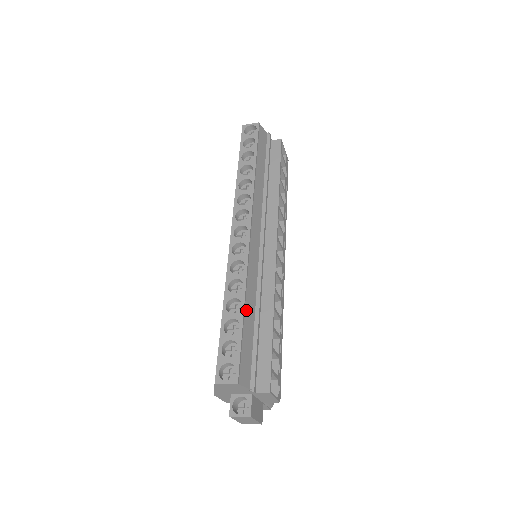
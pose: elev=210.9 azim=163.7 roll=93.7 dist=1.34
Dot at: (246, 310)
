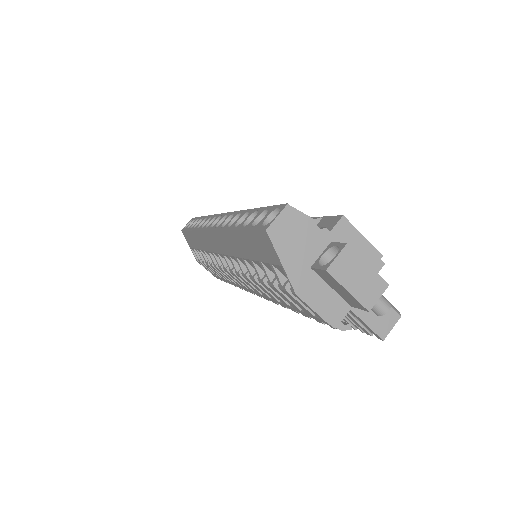
Dot at: occluded
